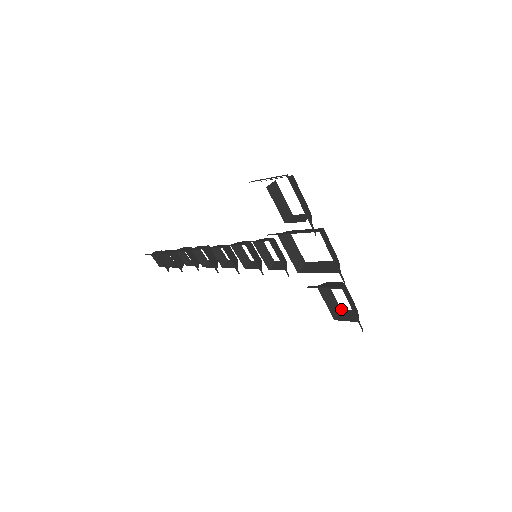
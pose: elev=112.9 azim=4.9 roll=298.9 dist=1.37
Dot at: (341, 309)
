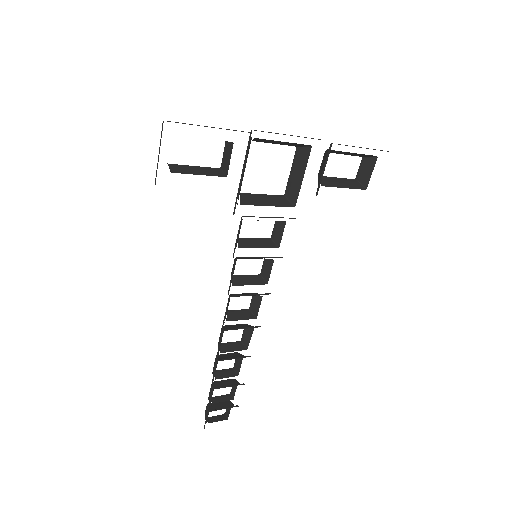
Dot at: (355, 179)
